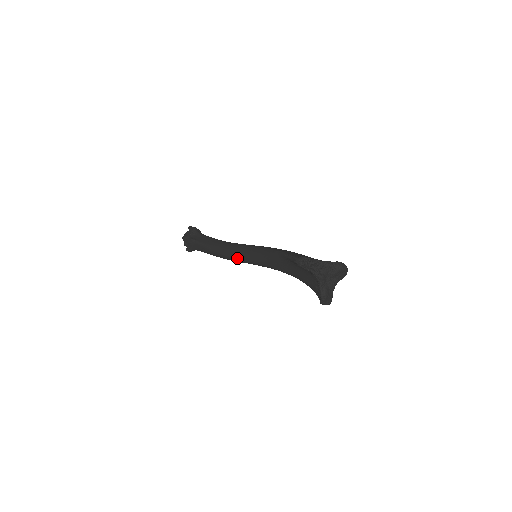
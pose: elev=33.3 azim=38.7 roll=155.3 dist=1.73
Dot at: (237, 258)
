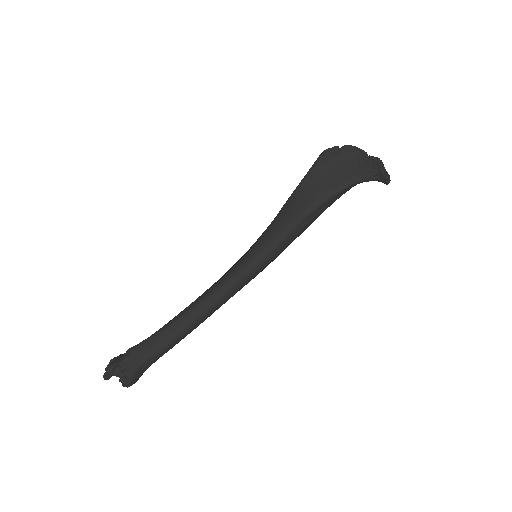
Dot at: (230, 278)
